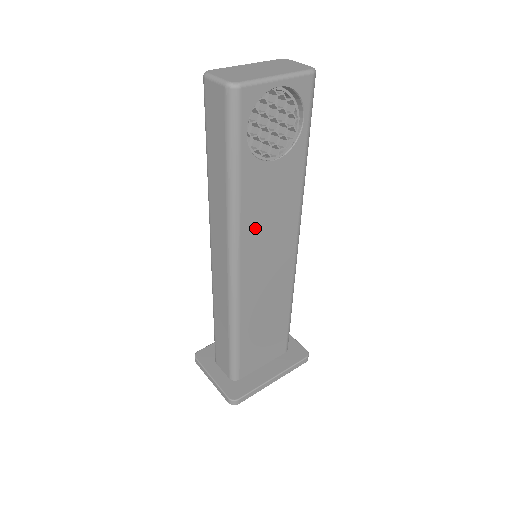
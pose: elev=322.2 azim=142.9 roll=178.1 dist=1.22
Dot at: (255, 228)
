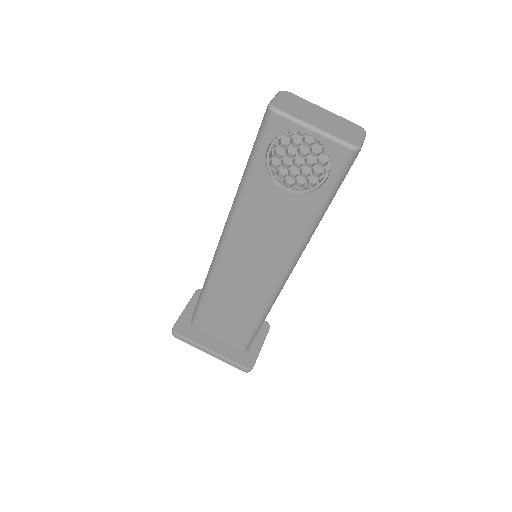
Dot at: (249, 227)
